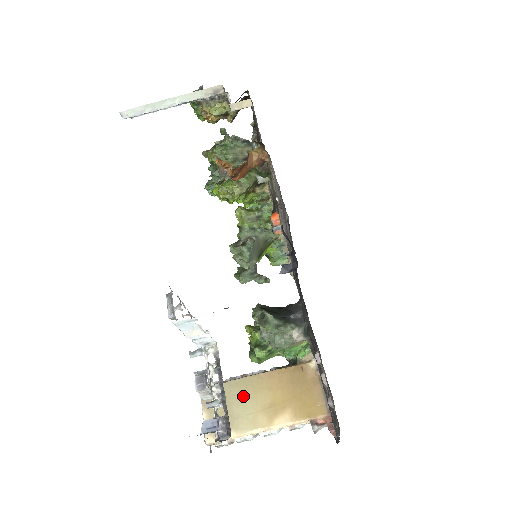
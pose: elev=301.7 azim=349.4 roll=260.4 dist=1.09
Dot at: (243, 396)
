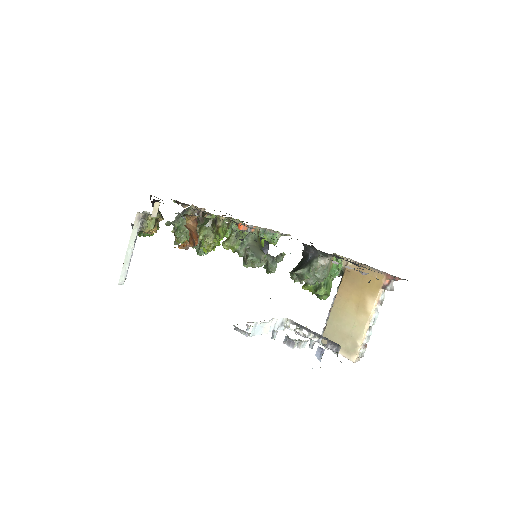
Dot at: (341, 320)
